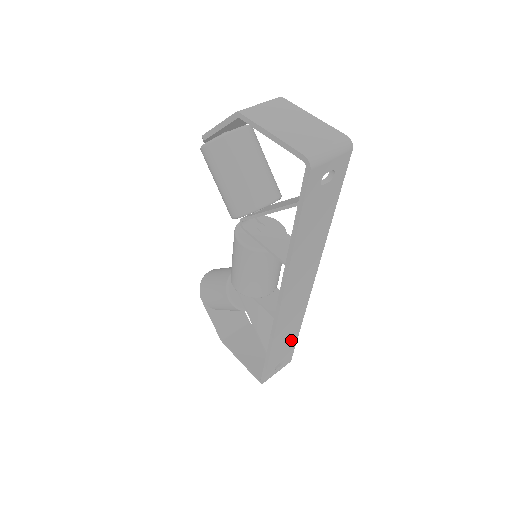
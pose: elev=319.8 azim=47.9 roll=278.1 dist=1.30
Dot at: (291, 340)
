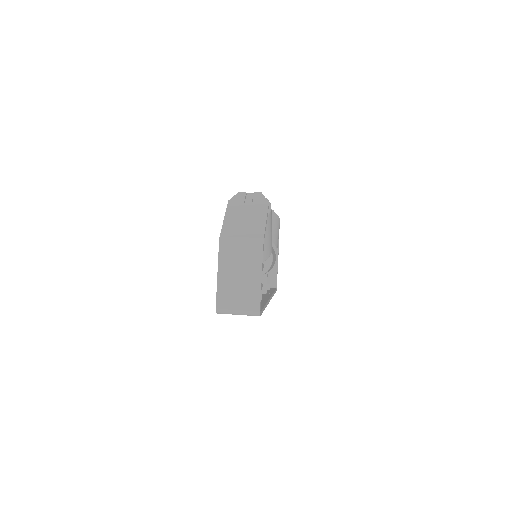
Dot at: occluded
